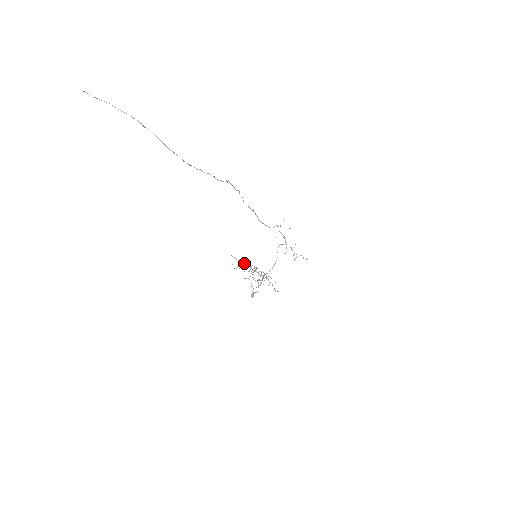
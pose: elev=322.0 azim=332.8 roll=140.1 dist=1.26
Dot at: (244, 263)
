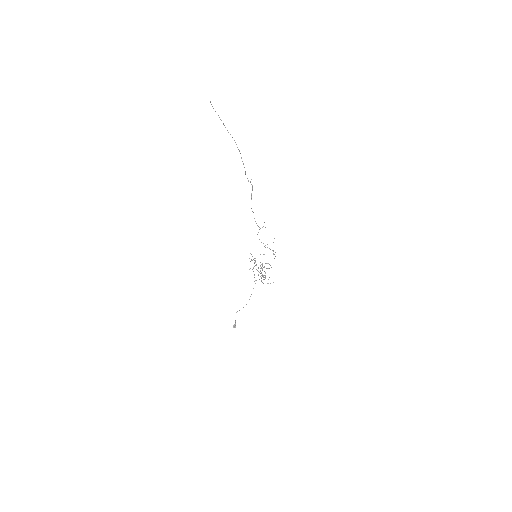
Dot at: occluded
